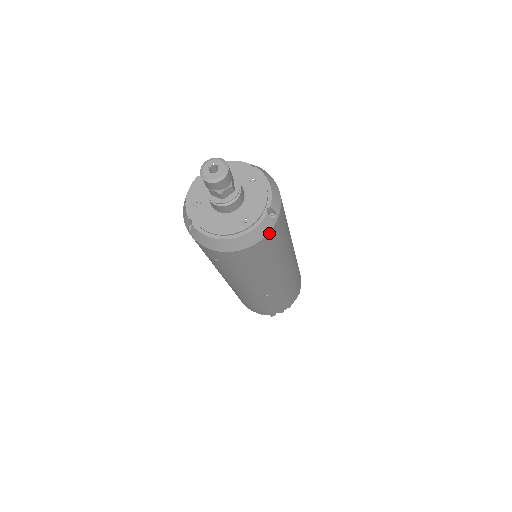
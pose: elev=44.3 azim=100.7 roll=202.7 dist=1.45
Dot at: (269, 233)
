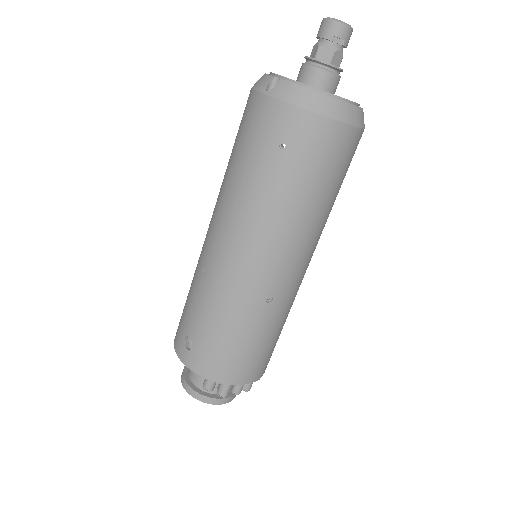
Dot at: (360, 130)
